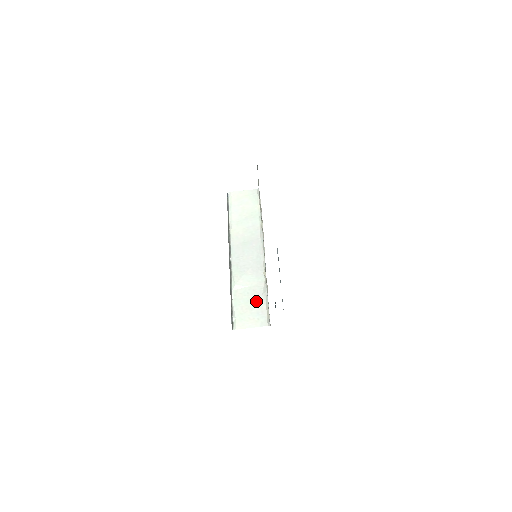
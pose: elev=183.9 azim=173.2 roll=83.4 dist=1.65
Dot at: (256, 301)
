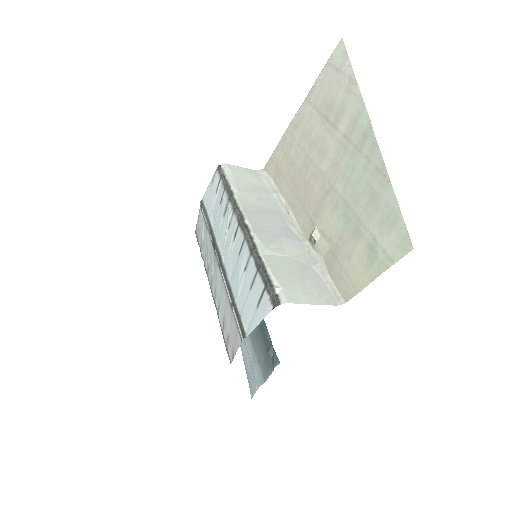
Dot at: (306, 273)
